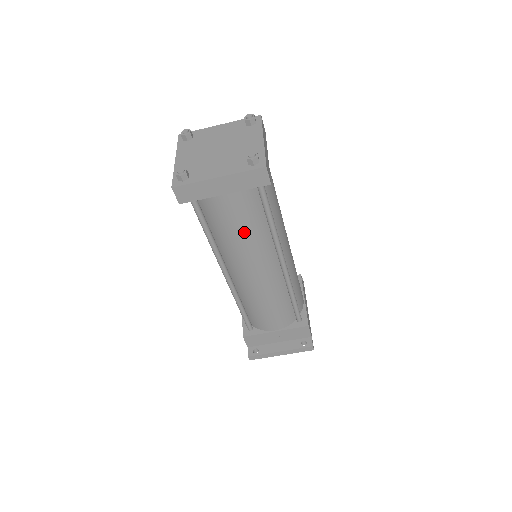
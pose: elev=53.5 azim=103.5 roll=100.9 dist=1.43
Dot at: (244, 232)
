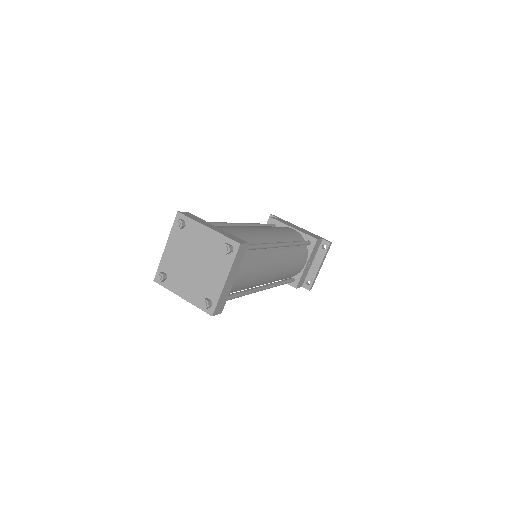
Dot at: (256, 270)
